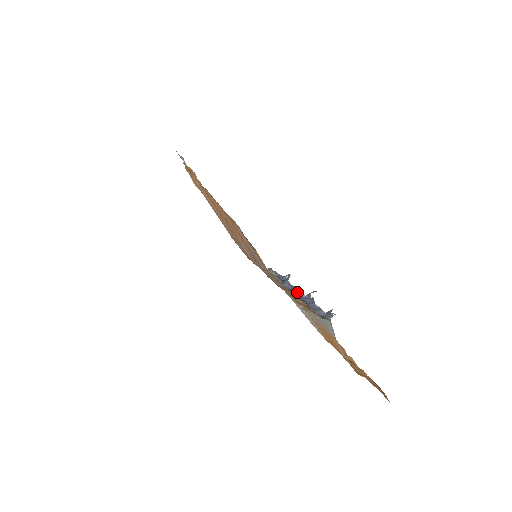
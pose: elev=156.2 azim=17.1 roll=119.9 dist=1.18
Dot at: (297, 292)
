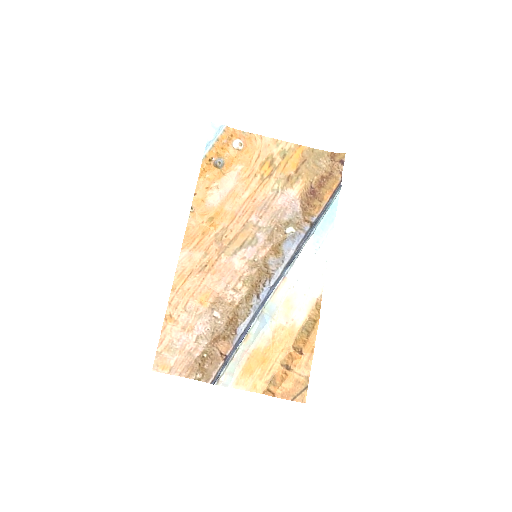
Dot at: (257, 313)
